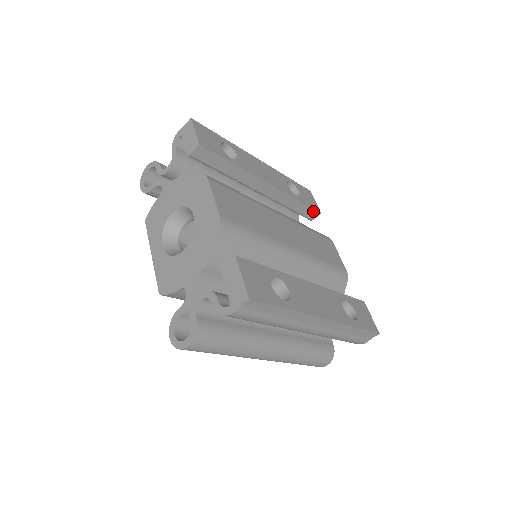
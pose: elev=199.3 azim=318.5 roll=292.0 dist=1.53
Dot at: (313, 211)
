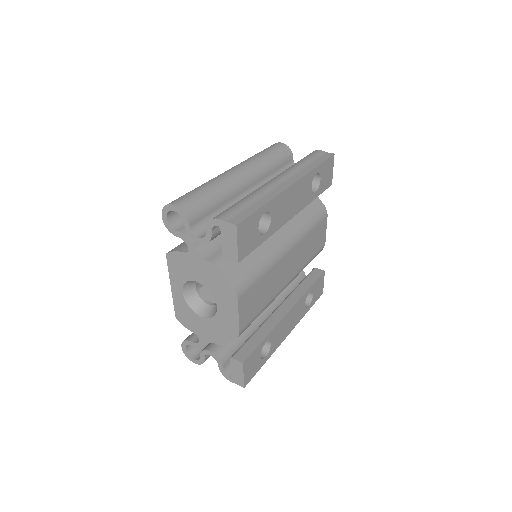
Dot at: (325, 188)
